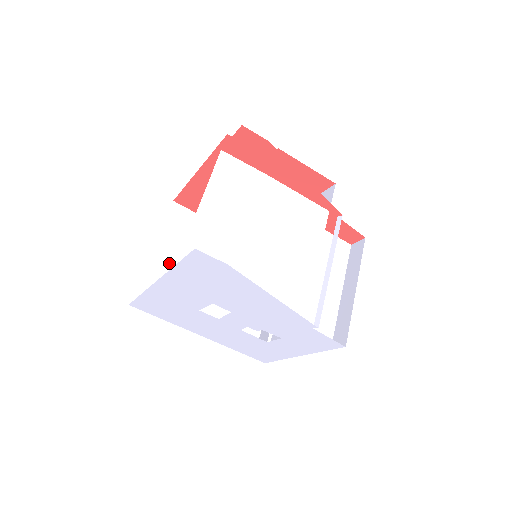
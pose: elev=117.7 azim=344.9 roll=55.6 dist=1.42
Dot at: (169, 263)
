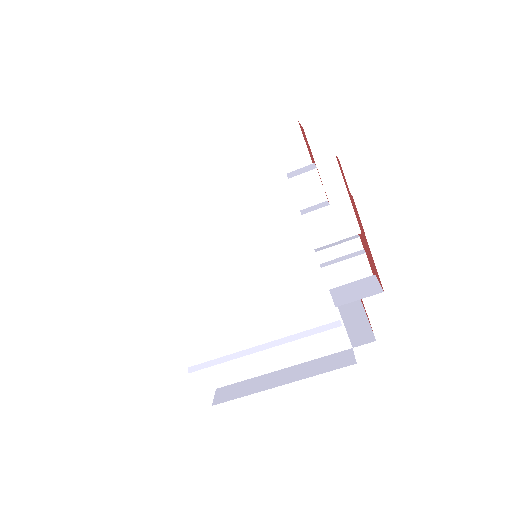
Dot at: occluded
